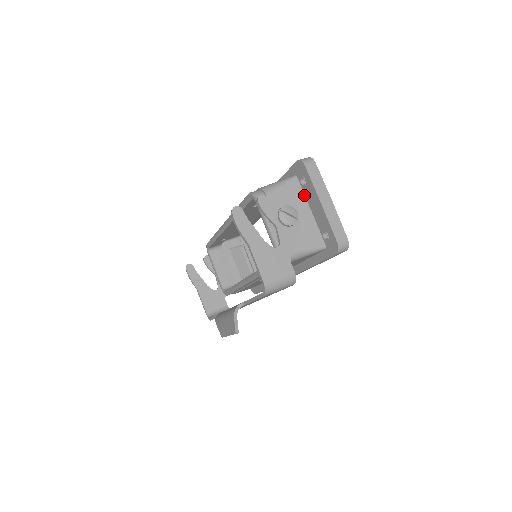
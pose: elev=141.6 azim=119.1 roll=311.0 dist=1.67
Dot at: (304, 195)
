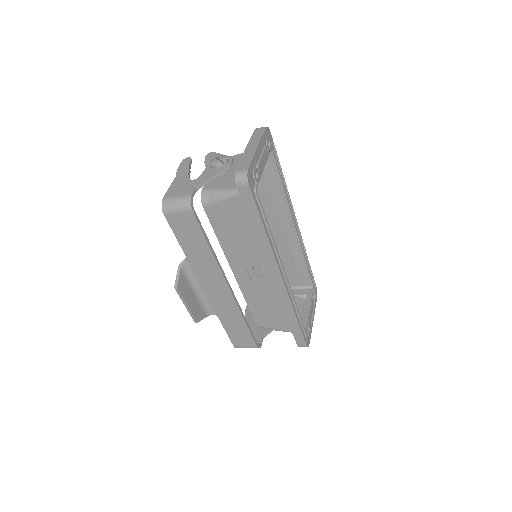
Dot at: occluded
